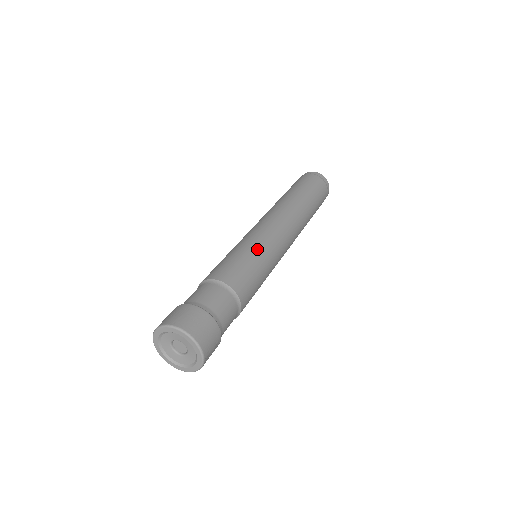
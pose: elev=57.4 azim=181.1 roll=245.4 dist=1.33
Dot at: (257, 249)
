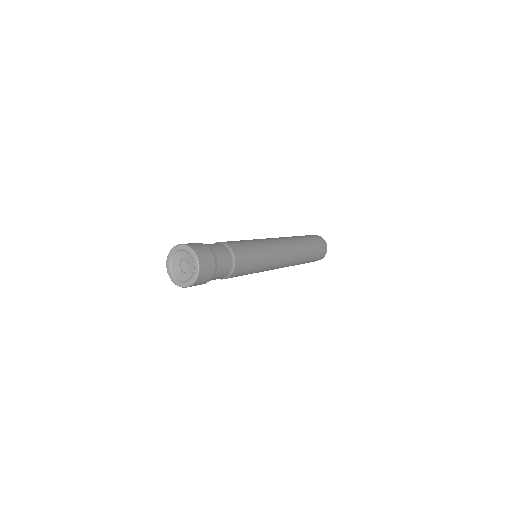
Dot at: (263, 261)
